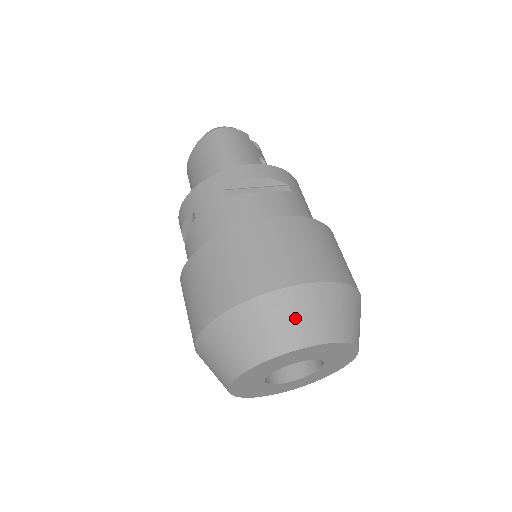
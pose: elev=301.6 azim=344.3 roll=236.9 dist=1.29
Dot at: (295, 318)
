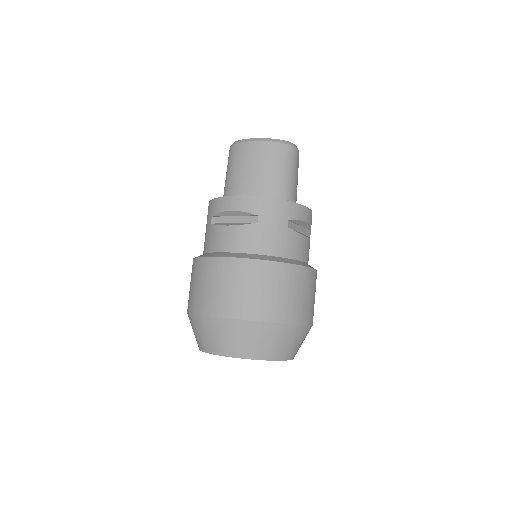
Dot at: (293, 343)
